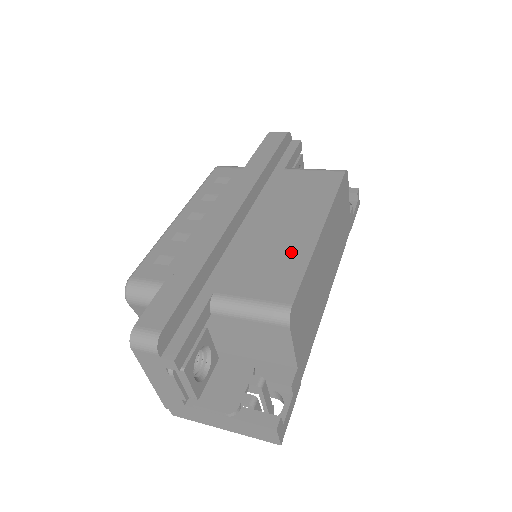
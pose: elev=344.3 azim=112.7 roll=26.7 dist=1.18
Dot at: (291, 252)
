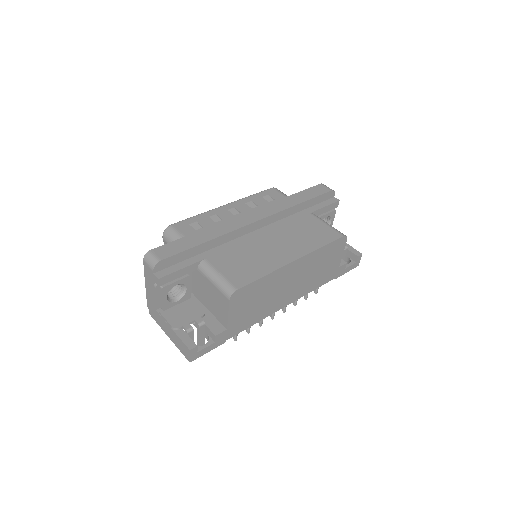
Dot at: (265, 263)
